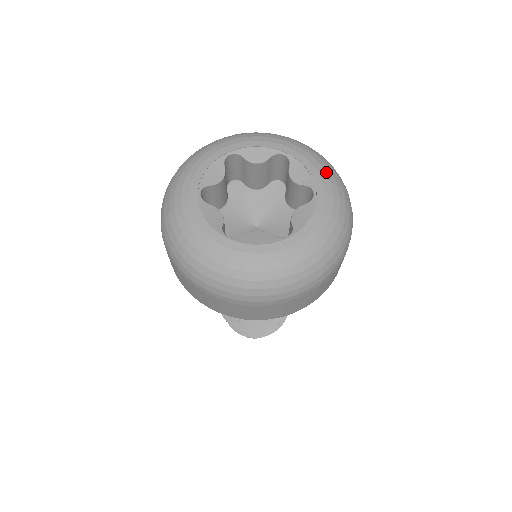
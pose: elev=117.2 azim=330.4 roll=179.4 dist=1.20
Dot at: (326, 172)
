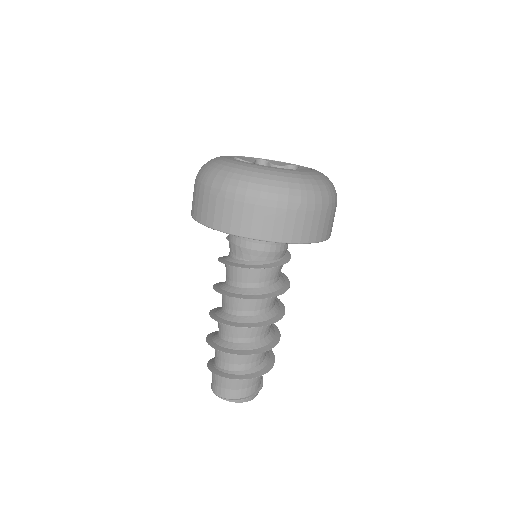
Dot at: occluded
